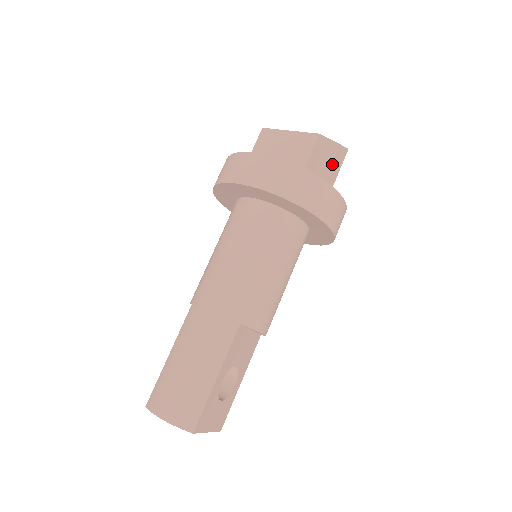
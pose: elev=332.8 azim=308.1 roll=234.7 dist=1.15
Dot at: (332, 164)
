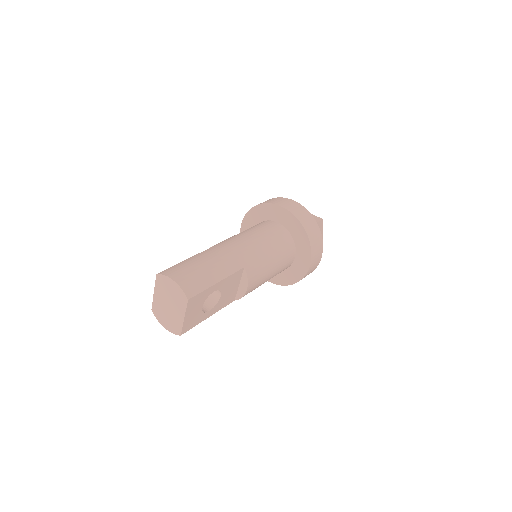
Dot at: occluded
